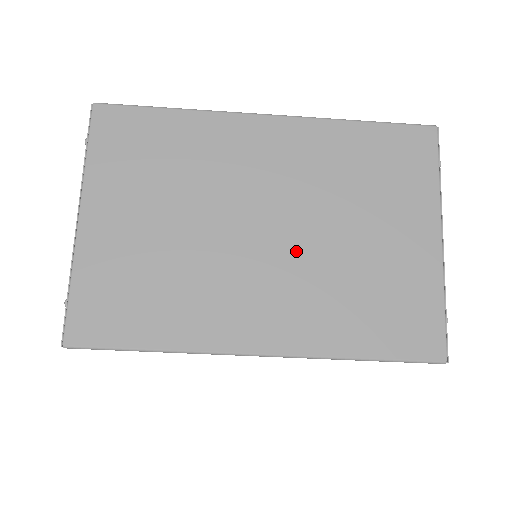
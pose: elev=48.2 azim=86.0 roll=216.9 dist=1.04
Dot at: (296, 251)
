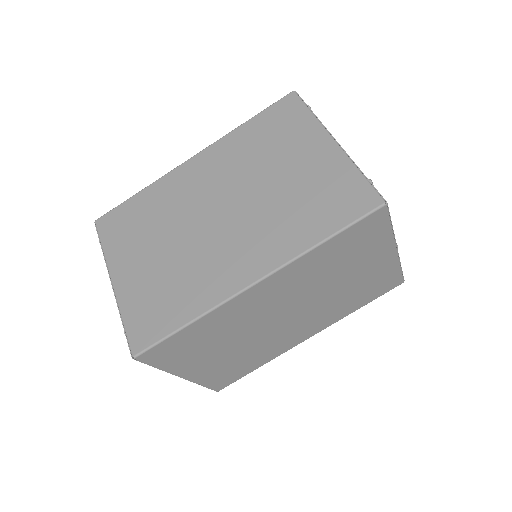
Dot at: (246, 211)
